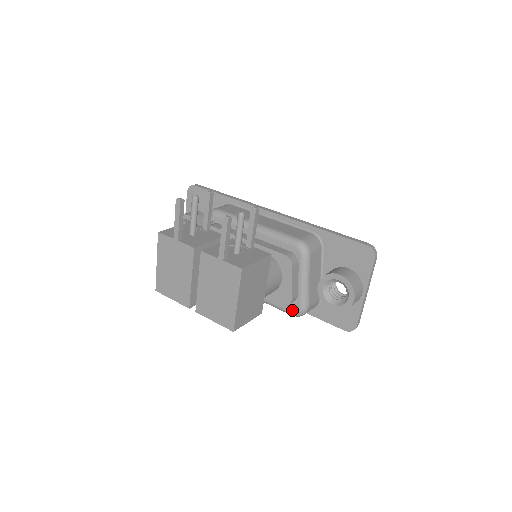
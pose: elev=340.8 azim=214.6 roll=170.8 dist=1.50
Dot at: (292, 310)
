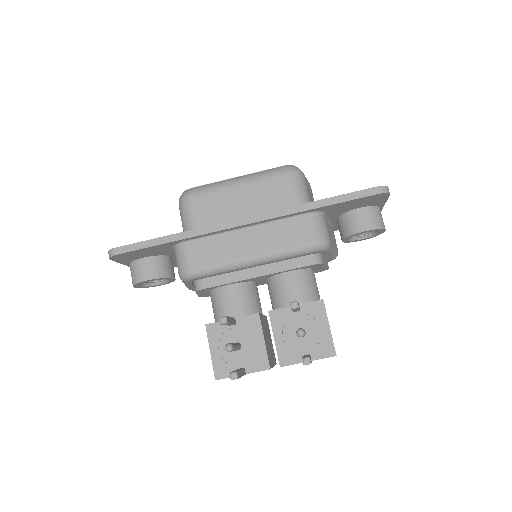
Dot at: occluded
